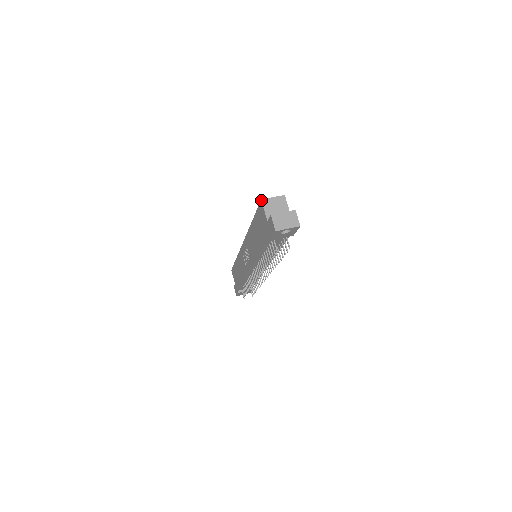
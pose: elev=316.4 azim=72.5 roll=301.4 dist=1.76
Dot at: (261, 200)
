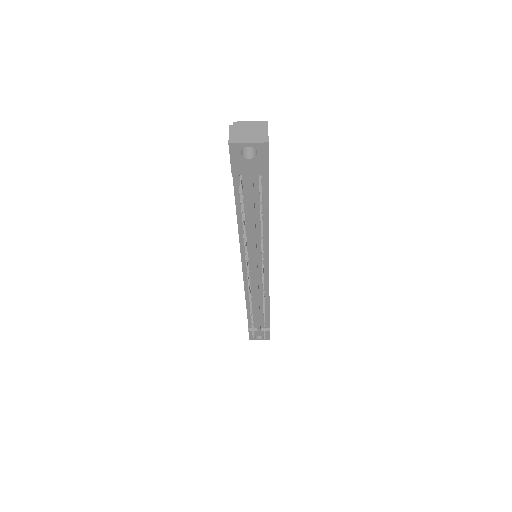
Dot at: occluded
